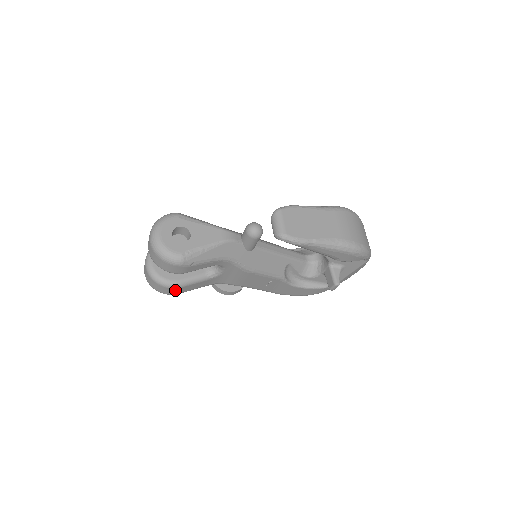
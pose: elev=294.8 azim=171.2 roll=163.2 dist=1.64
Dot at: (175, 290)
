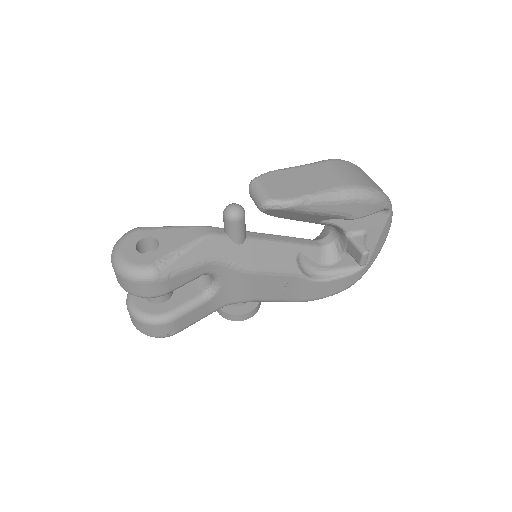
Dot at: (171, 326)
